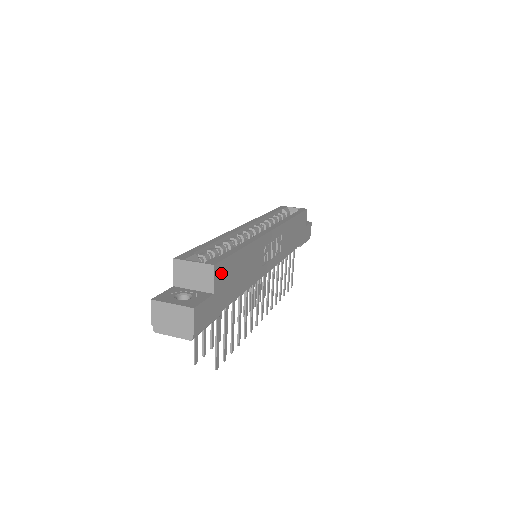
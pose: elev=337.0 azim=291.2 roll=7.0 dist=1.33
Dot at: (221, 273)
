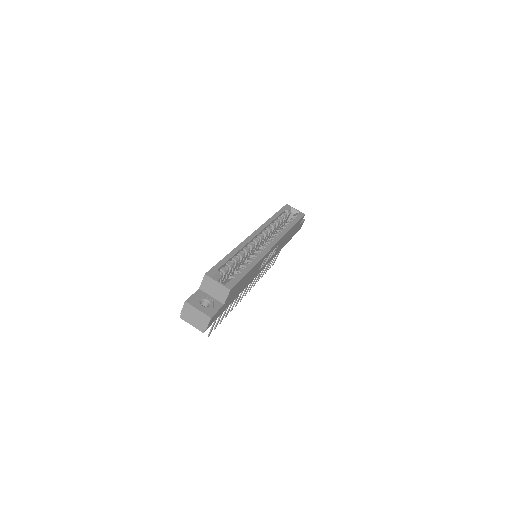
Dot at: (233, 291)
